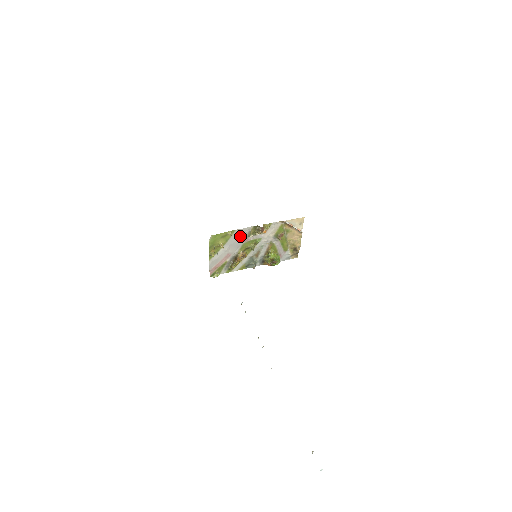
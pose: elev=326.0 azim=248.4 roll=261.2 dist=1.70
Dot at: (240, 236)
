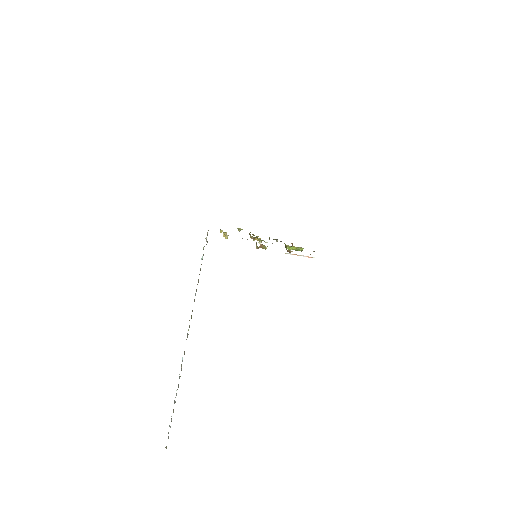
Dot at: occluded
